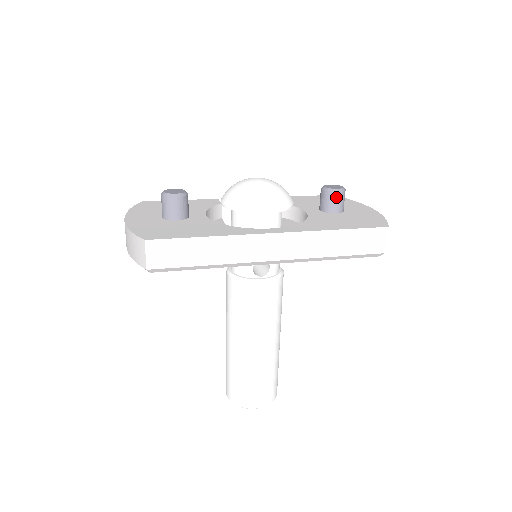
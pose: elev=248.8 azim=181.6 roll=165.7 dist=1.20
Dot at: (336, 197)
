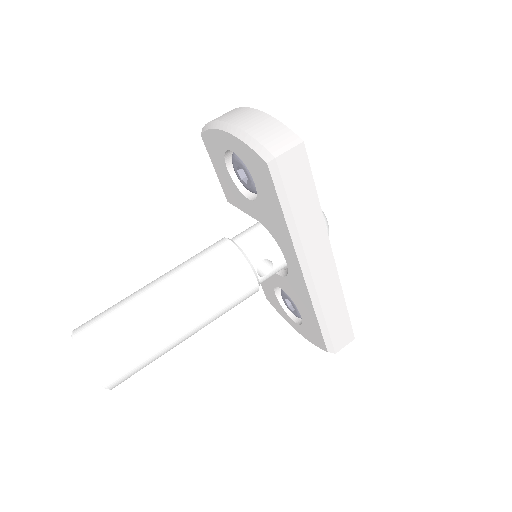
Dot at: occluded
